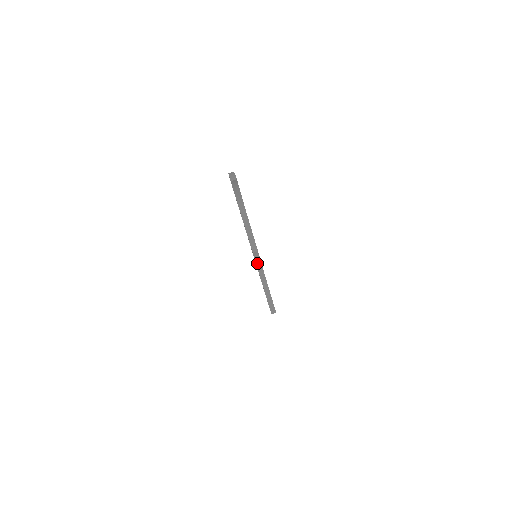
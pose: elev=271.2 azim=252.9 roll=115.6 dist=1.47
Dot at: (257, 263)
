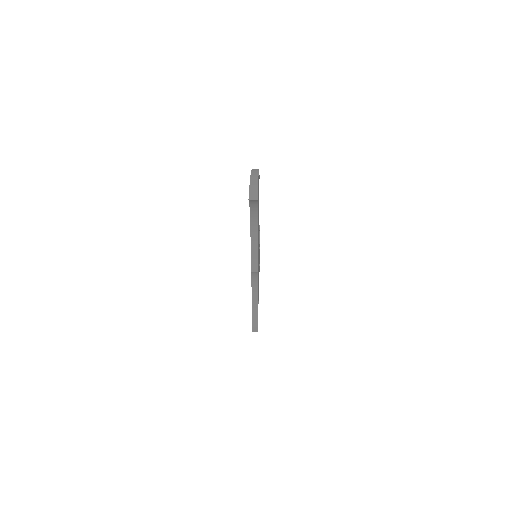
Dot at: (253, 279)
